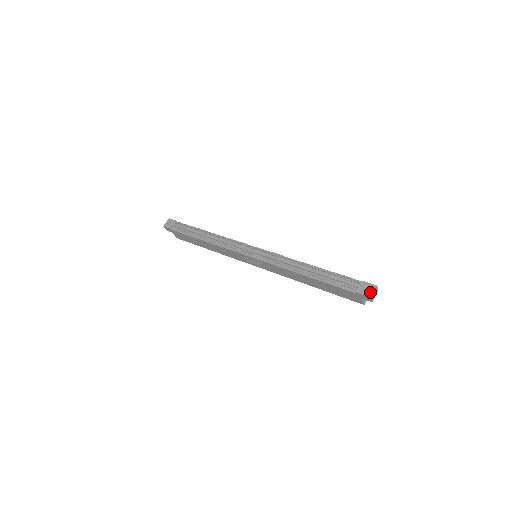
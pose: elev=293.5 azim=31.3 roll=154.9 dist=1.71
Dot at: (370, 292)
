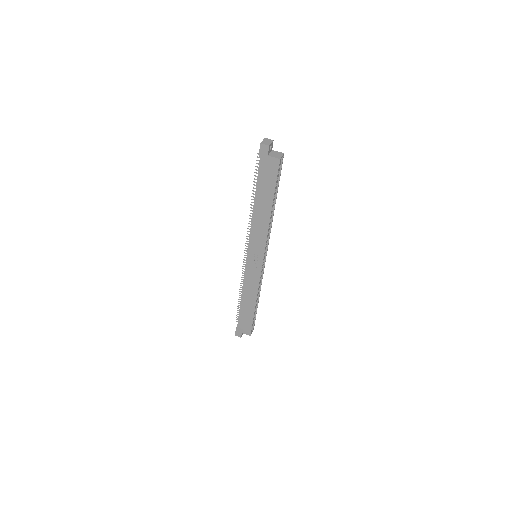
Dot at: (261, 144)
